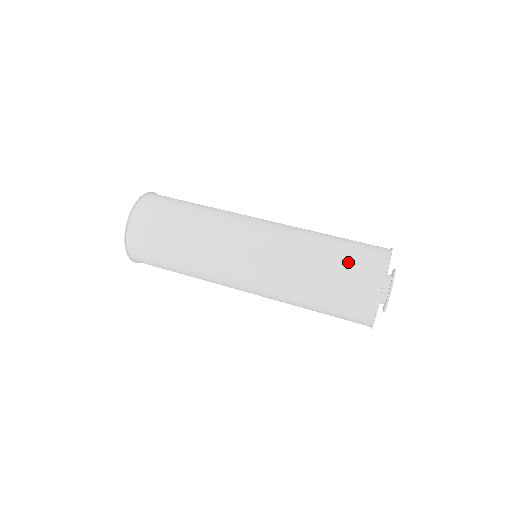
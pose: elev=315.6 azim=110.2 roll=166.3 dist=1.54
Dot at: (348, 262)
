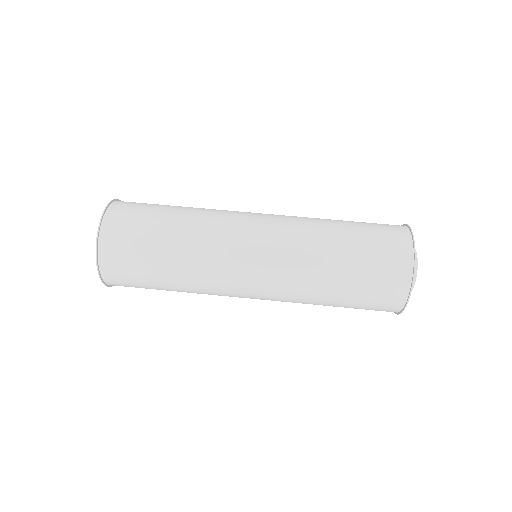
Dot at: (369, 273)
